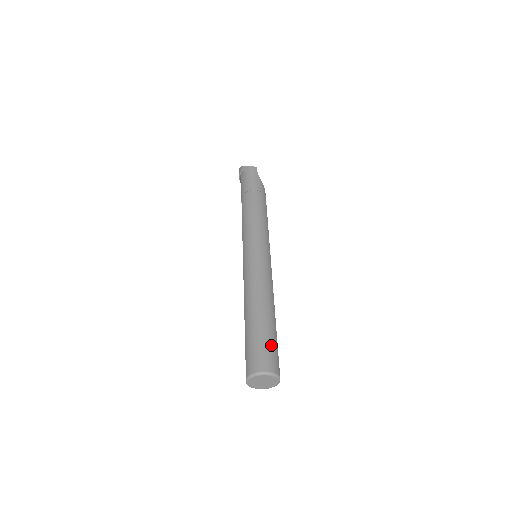
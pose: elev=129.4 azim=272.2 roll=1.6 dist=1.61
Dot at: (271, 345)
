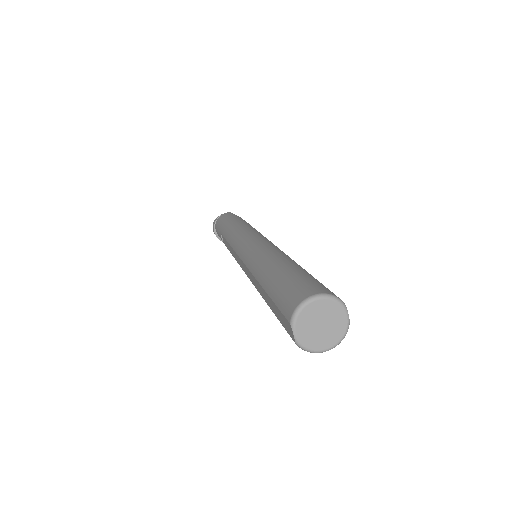
Dot at: (312, 279)
